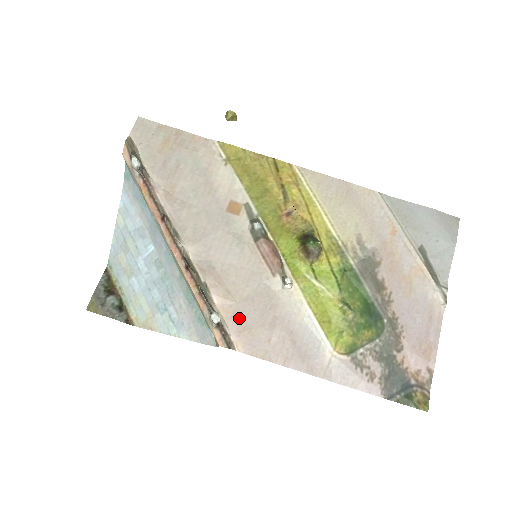
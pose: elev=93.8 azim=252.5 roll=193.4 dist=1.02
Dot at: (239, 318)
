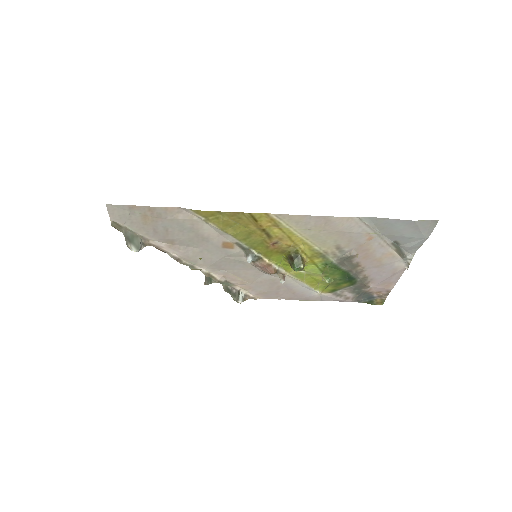
Dot at: (255, 289)
